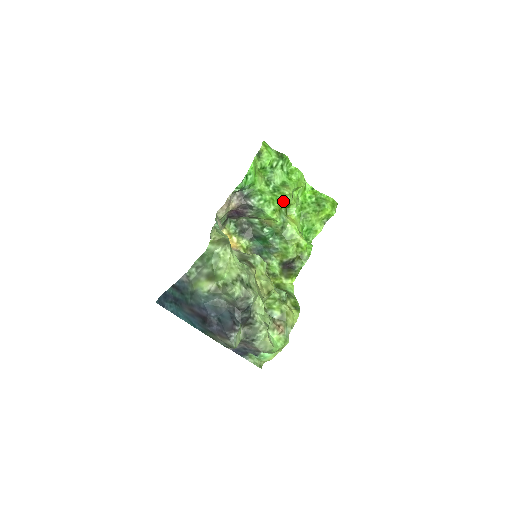
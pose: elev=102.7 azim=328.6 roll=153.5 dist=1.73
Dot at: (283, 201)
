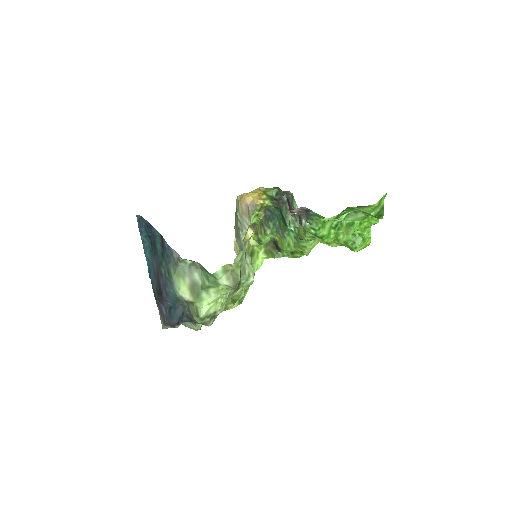
Dot at: (329, 240)
